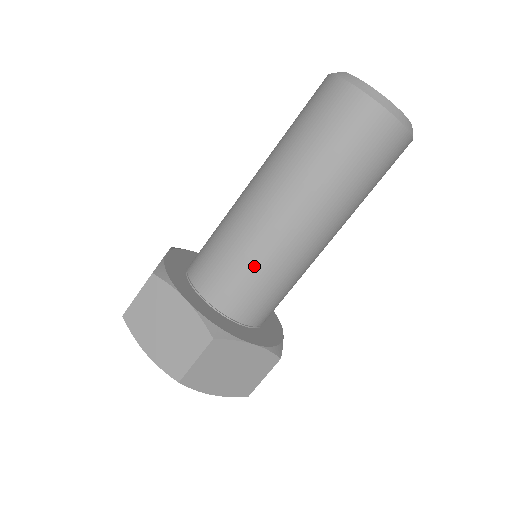
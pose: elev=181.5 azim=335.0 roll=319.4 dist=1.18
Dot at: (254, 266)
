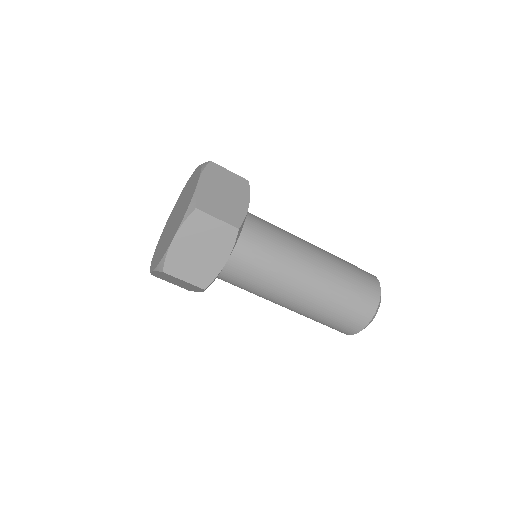
Dot at: (274, 251)
